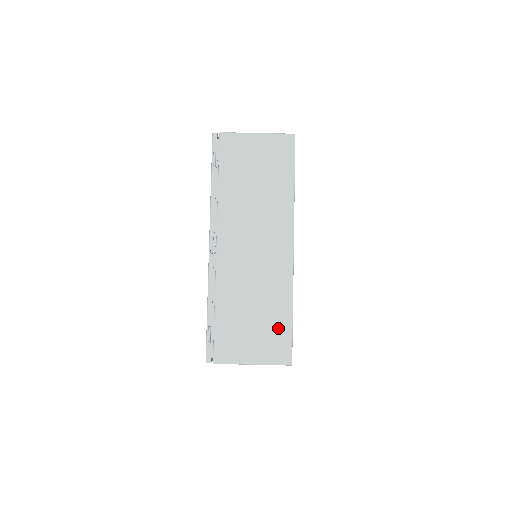
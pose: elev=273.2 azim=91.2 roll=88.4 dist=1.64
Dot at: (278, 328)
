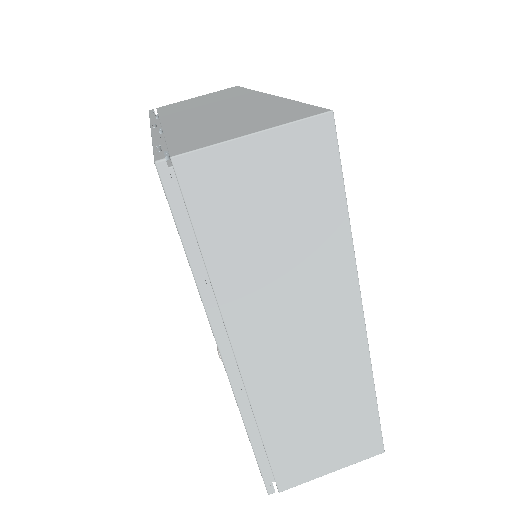
Dot at: (282, 111)
